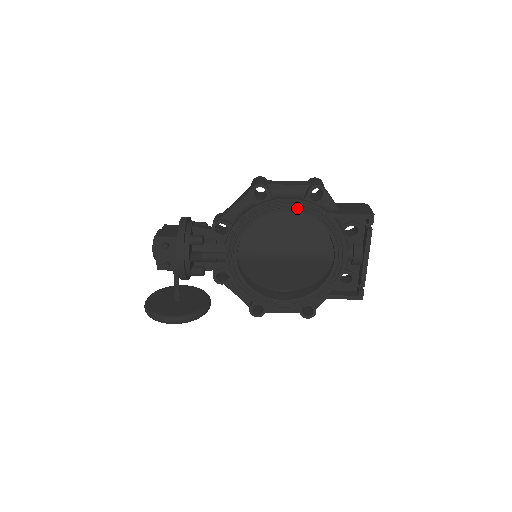
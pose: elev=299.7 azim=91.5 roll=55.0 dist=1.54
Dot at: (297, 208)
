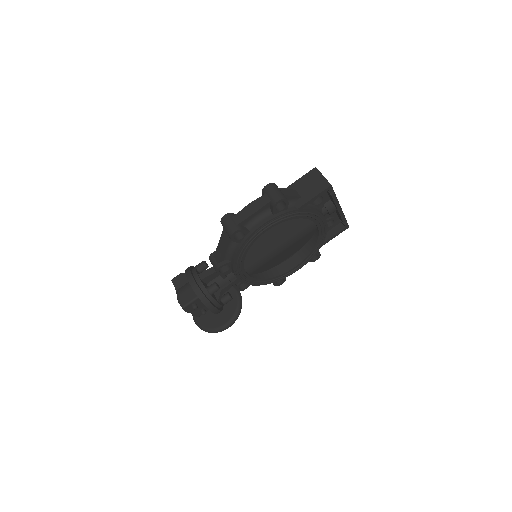
Dot at: (273, 225)
